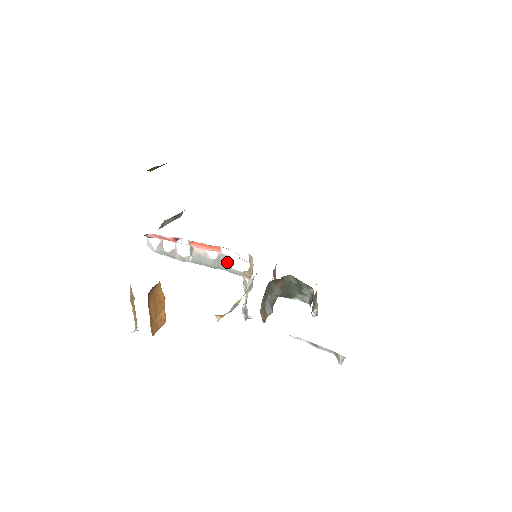
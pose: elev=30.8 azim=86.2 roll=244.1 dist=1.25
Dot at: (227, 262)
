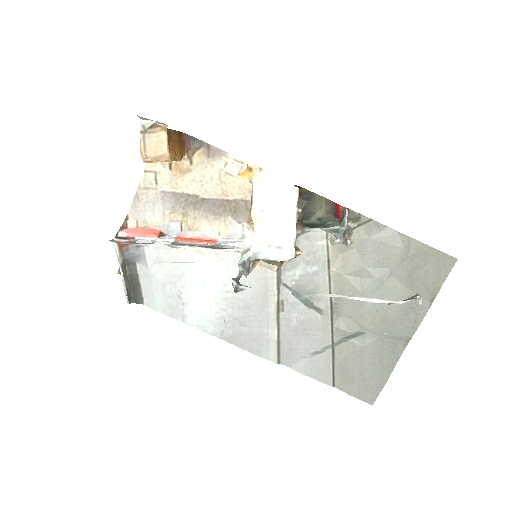
Dot at: (221, 248)
